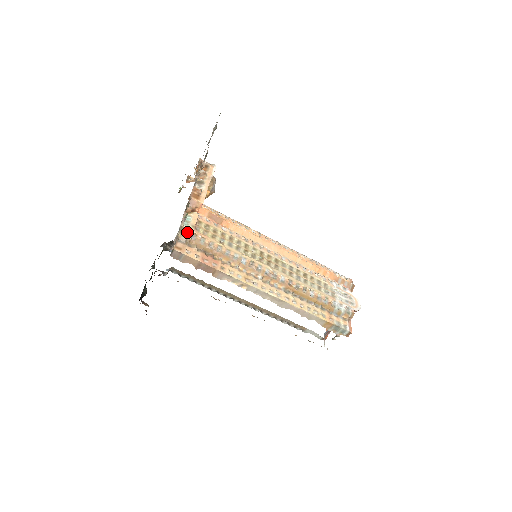
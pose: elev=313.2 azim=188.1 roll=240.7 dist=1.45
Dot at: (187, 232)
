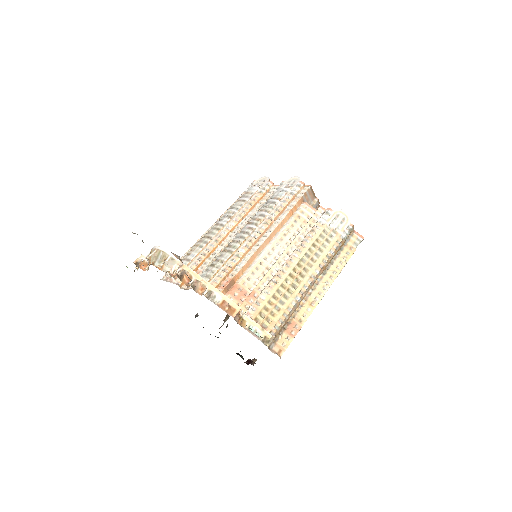
Dot at: (269, 339)
